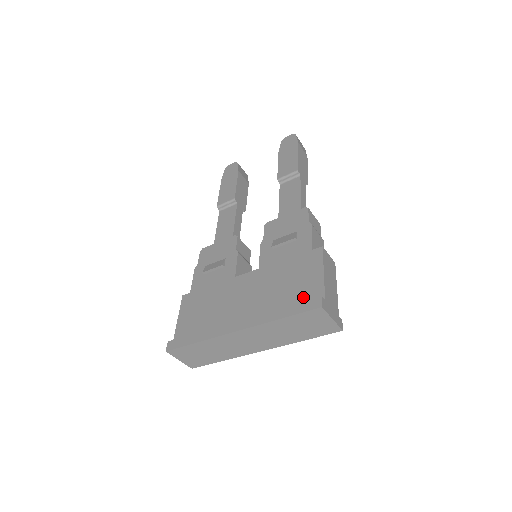
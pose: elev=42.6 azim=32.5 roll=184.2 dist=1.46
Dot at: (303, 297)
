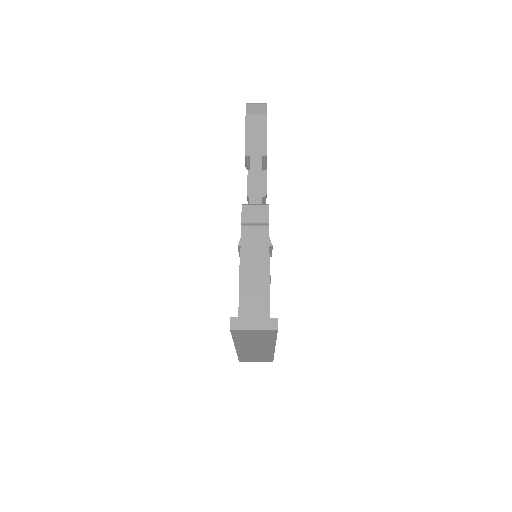
Dot at: occluded
